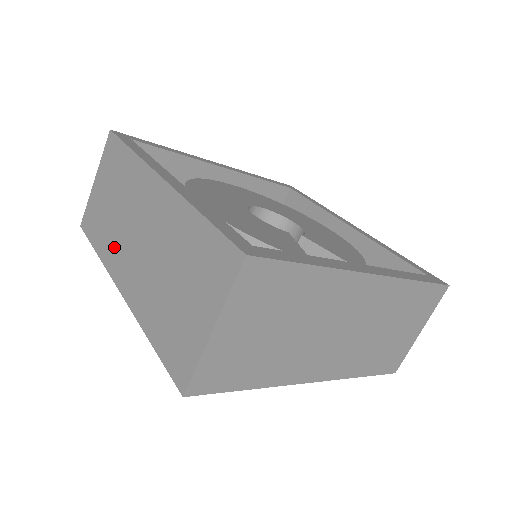
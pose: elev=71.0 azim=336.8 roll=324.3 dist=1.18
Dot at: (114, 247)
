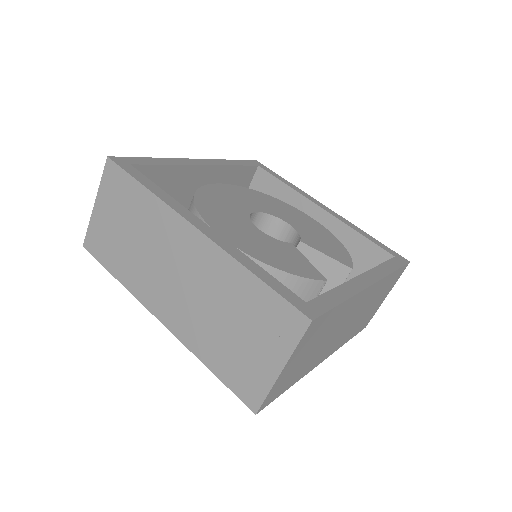
Dot at: (142, 279)
